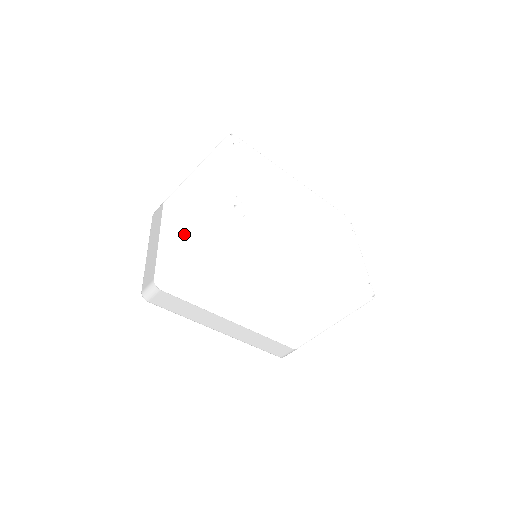
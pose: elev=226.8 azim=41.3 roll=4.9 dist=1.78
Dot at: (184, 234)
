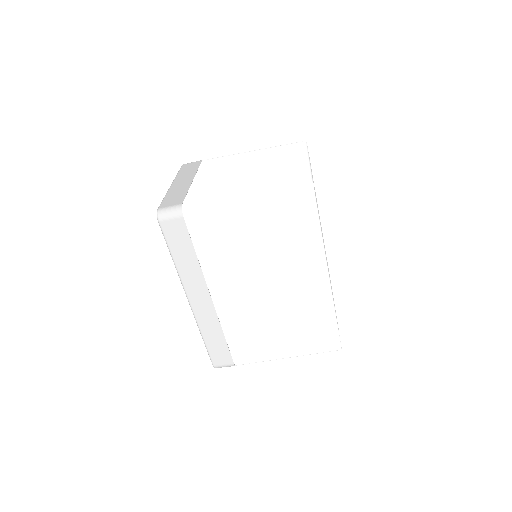
Dot at: (237, 184)
